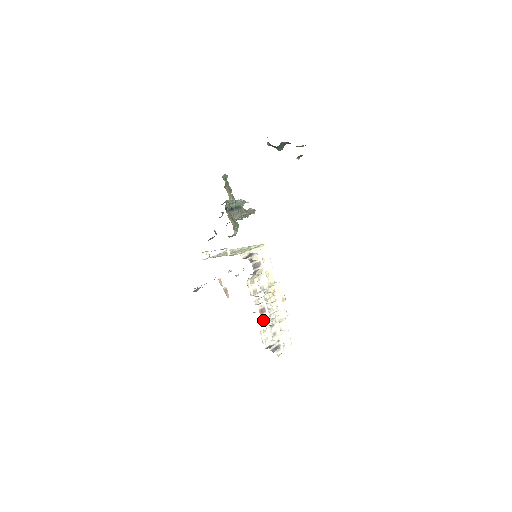
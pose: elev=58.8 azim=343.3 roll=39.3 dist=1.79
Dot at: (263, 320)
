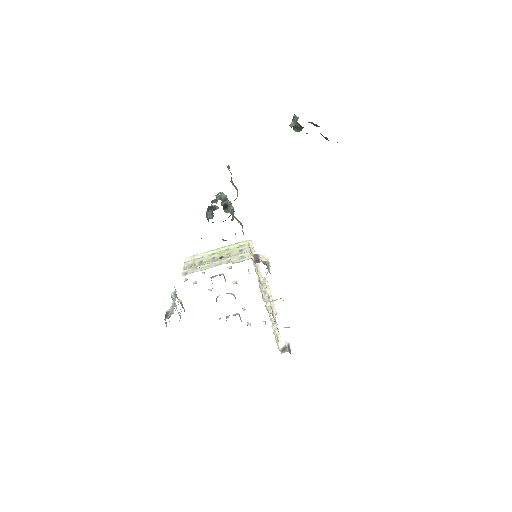
Dot at: (273, 324)
